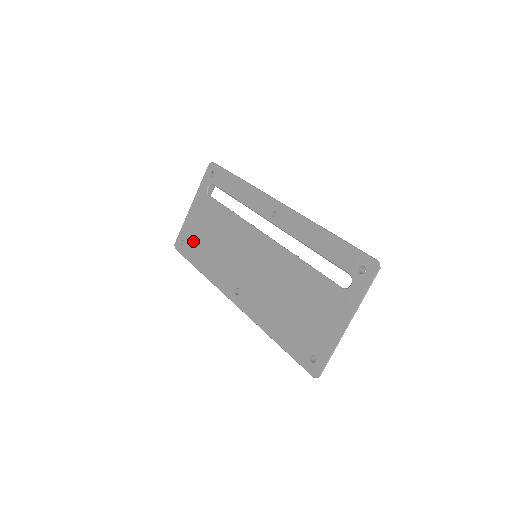
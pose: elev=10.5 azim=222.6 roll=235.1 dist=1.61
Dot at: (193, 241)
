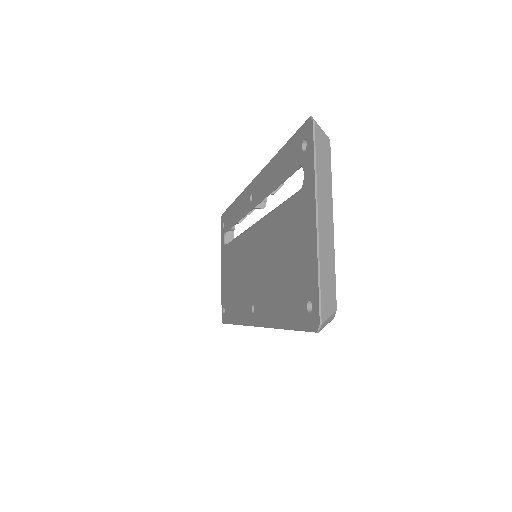
Dot at: (227, 300)
